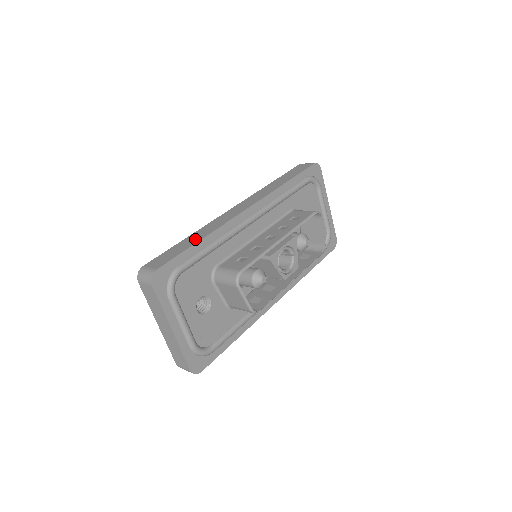
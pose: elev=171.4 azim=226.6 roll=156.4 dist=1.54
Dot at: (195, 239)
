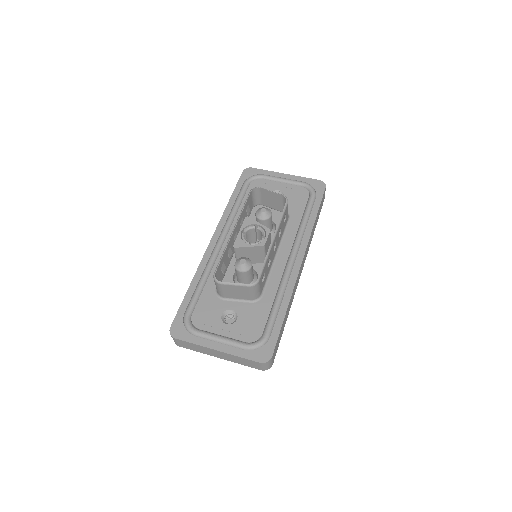
Dot at: occluded
